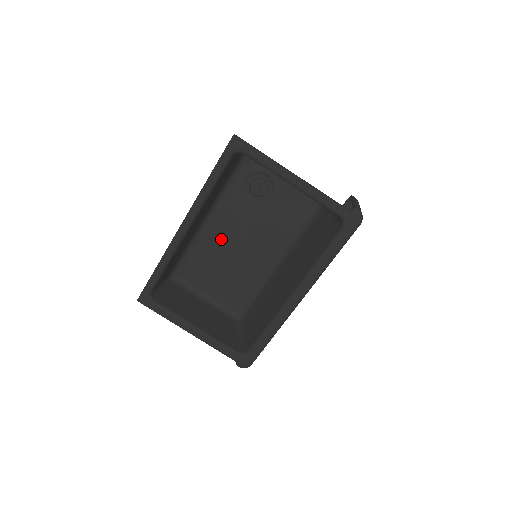
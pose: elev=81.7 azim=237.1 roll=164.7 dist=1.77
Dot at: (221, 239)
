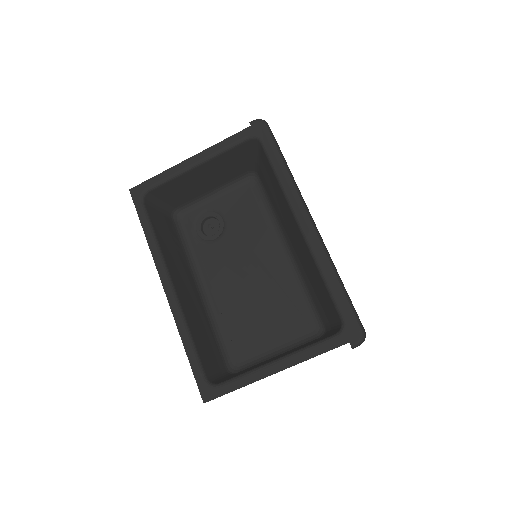
Dot at: (230, 291)
